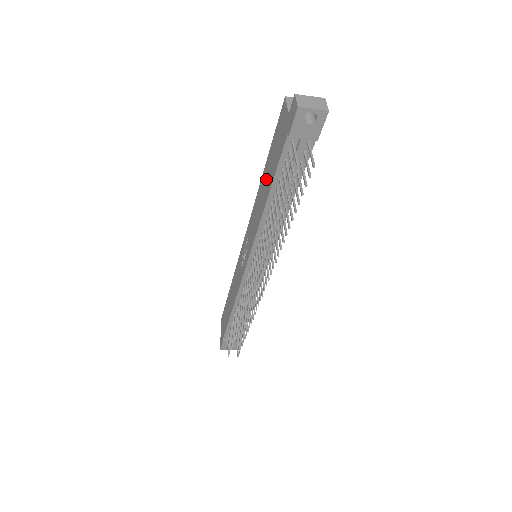
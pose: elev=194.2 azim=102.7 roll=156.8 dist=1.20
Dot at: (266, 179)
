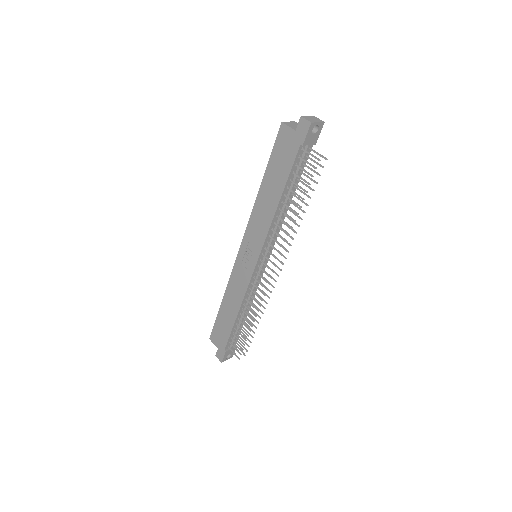
Dot at: (271, 186)
